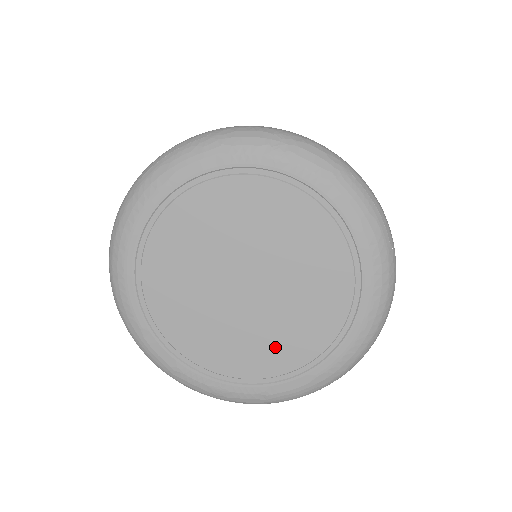
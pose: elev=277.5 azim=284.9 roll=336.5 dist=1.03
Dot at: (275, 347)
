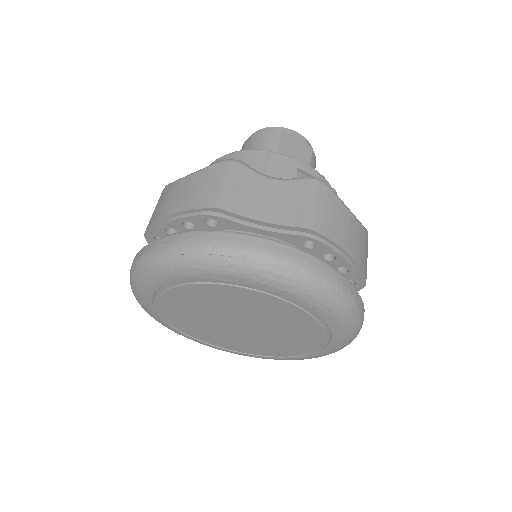
Dot at: (248, 346)
